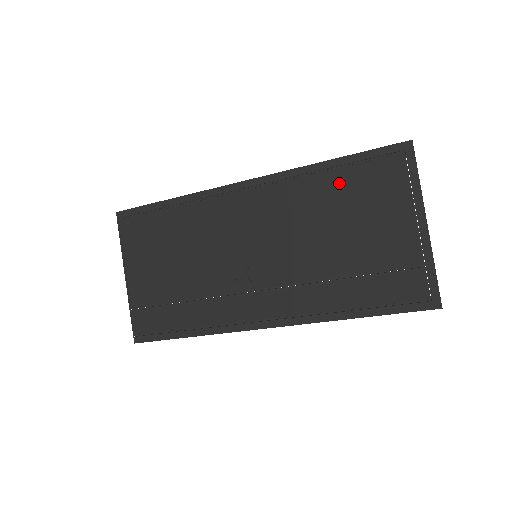
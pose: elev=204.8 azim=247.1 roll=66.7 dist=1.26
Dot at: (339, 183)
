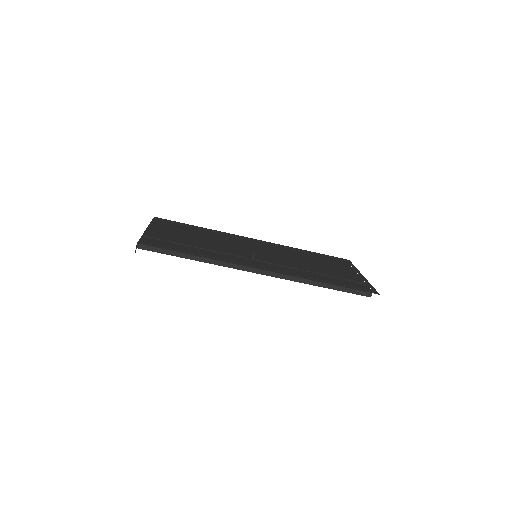
Dot at: (312, 256)
